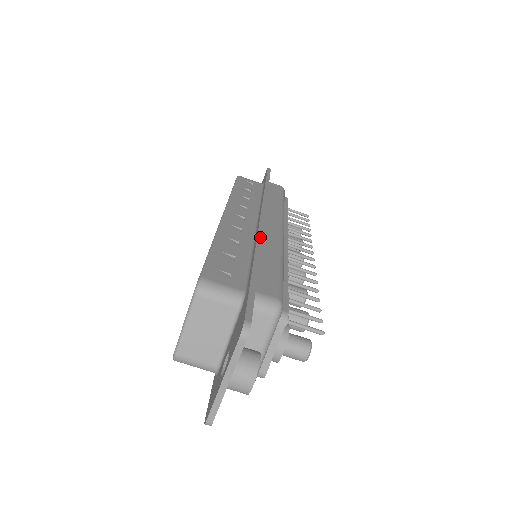
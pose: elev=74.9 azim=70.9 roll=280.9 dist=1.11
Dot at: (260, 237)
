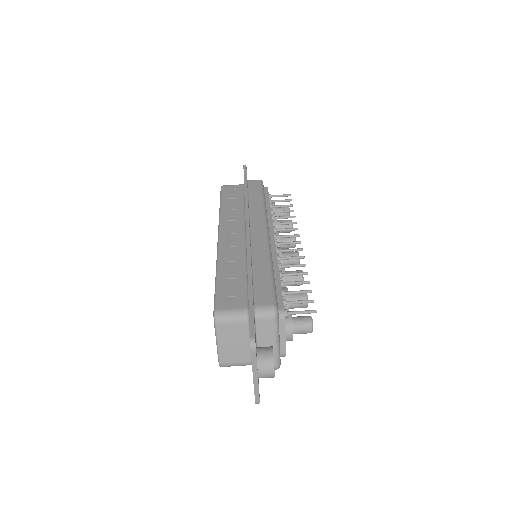
Dot at: (249, 252)
